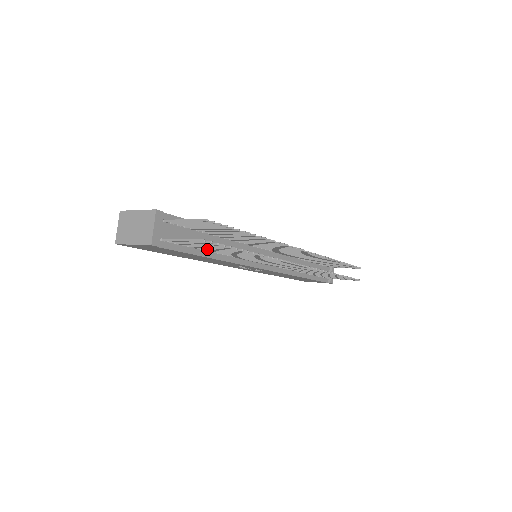
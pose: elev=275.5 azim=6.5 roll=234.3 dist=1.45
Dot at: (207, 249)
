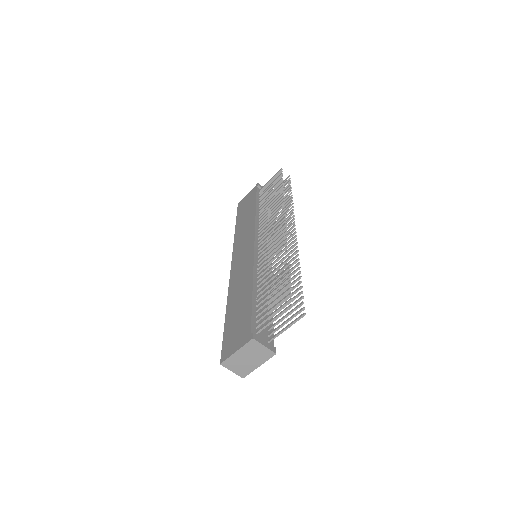
Dot at: occluded
